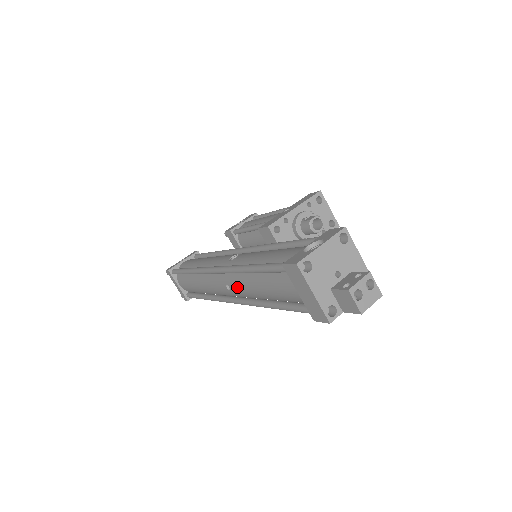
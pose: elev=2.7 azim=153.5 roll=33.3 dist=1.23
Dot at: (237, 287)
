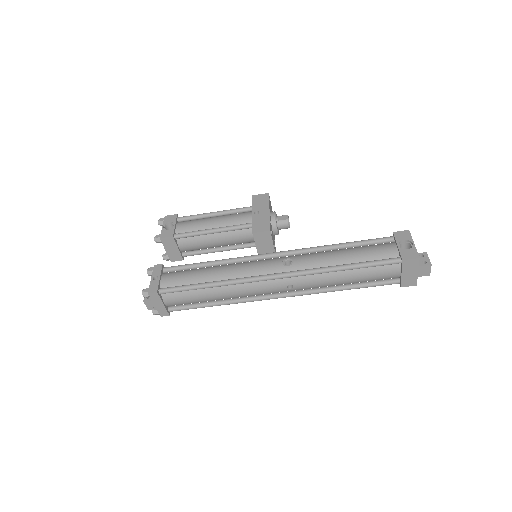
Dot at: (309, 284)
